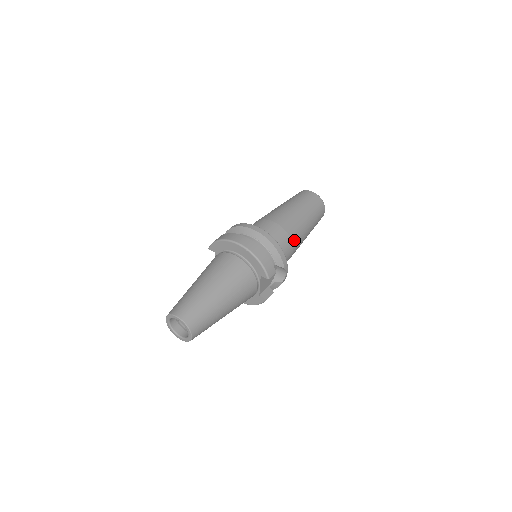
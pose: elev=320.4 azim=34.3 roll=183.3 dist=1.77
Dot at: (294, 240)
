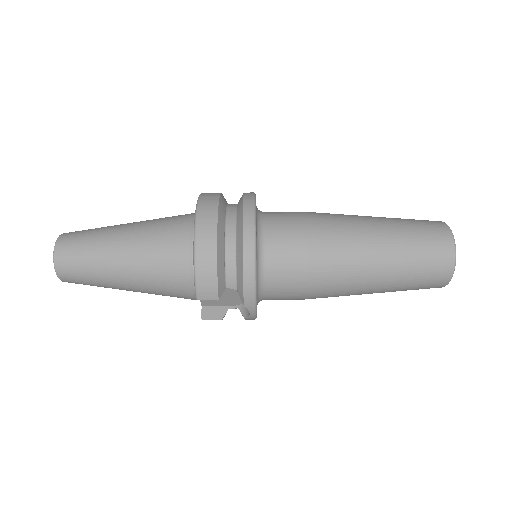
Dot at: (317, 281)
